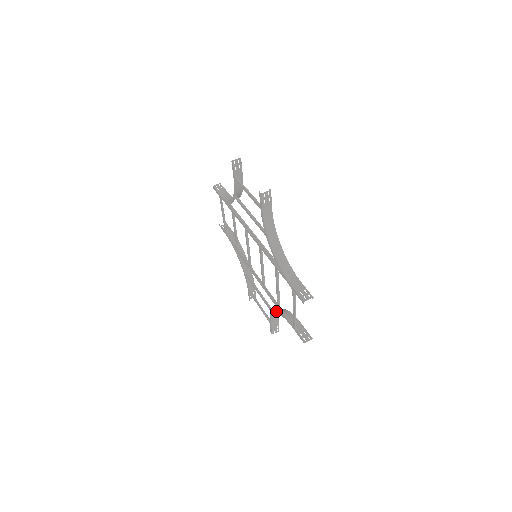
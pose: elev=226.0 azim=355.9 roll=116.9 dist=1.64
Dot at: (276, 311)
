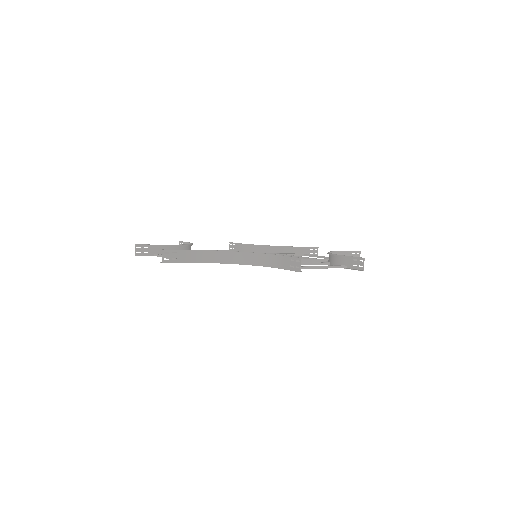
Dot at: occluded
